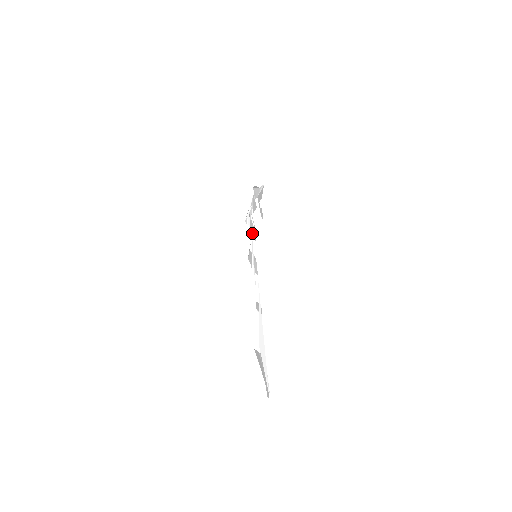
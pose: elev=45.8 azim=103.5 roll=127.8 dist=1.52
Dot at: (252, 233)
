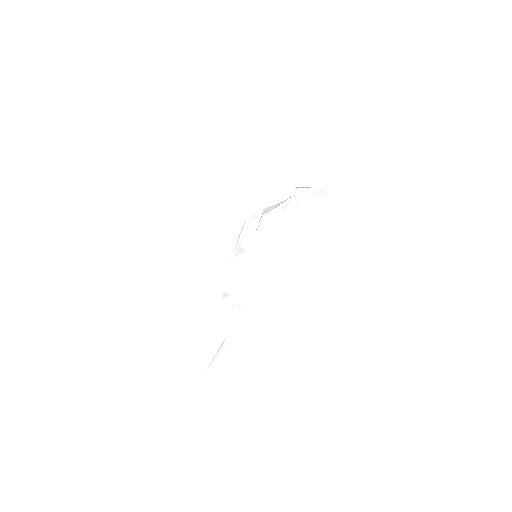
Dot at: (264, 234)
